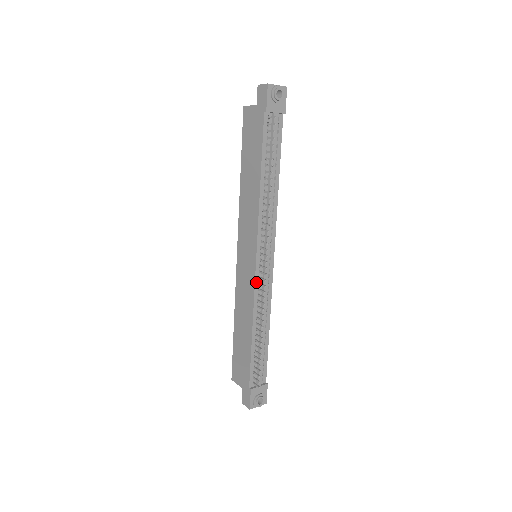
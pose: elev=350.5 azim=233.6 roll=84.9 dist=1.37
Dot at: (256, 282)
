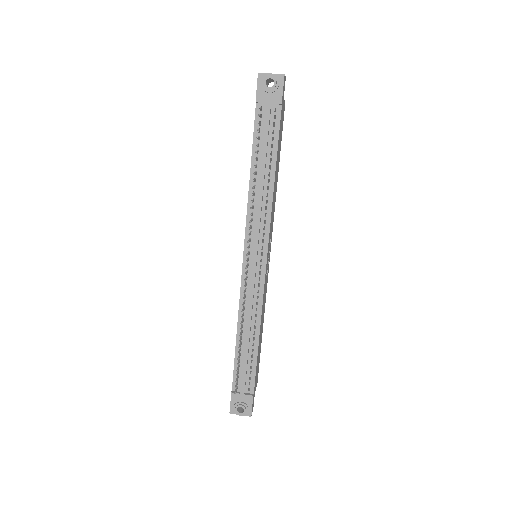
Dot at: (243, 281)
